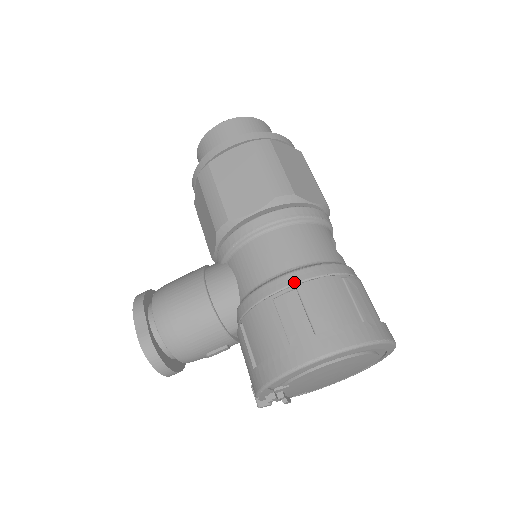
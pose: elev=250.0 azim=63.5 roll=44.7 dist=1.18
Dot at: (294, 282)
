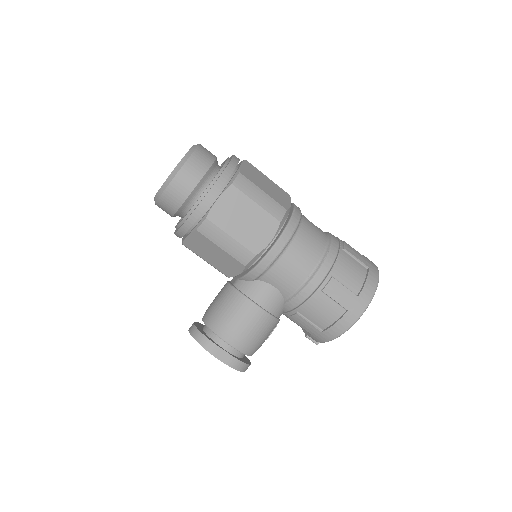
Dot at: (327, 273)
